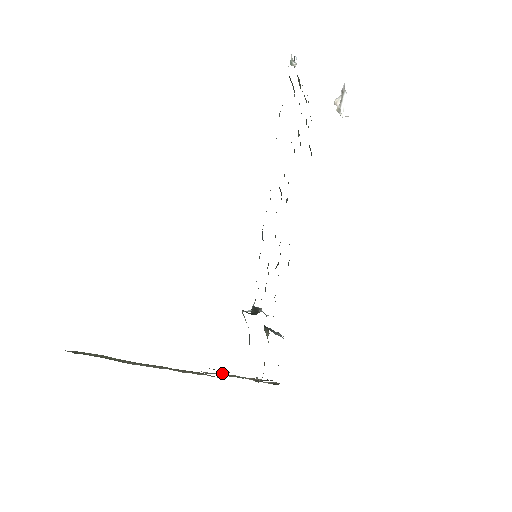
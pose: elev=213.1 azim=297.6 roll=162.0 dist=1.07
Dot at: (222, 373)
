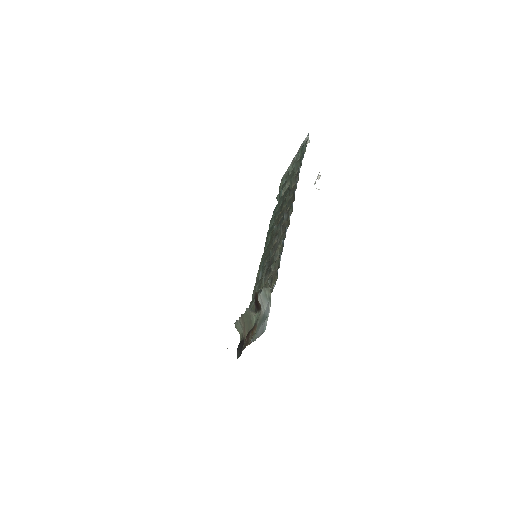
Dot at: occluded
